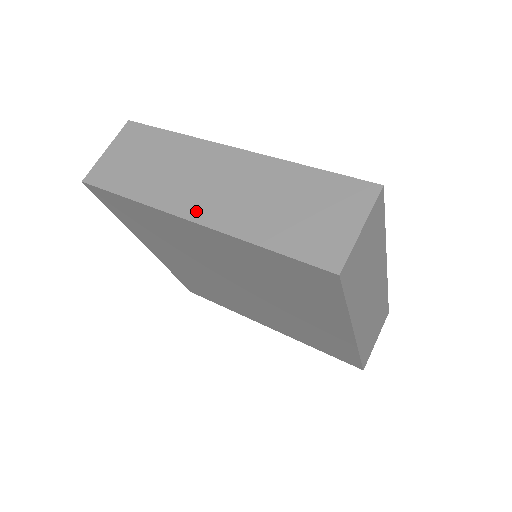
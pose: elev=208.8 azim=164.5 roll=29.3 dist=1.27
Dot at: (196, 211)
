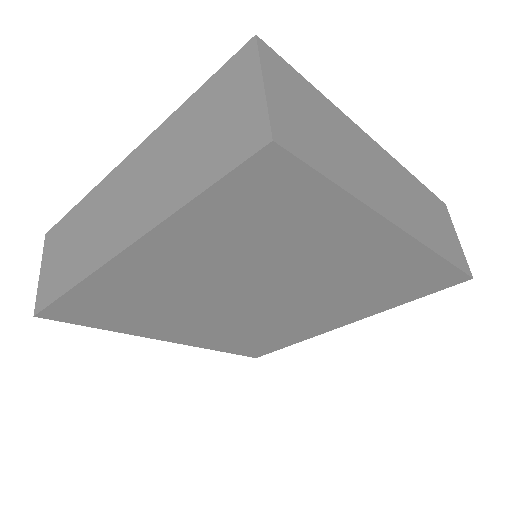
Dot at: (122, 238)
